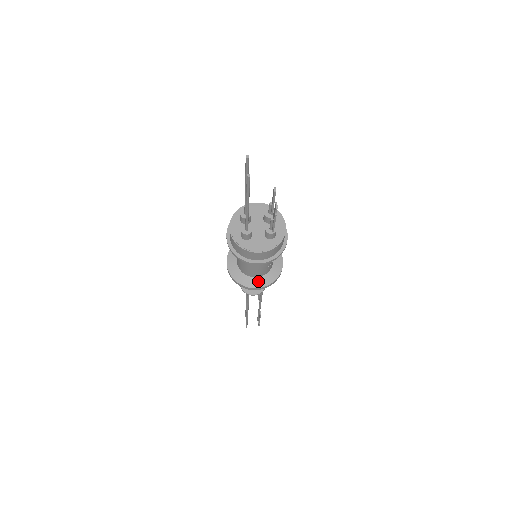
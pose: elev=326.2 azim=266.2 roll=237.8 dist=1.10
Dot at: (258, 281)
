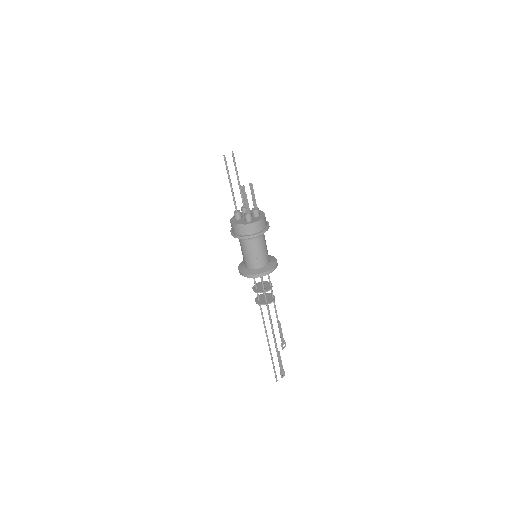
Dot at: (248, 271)
